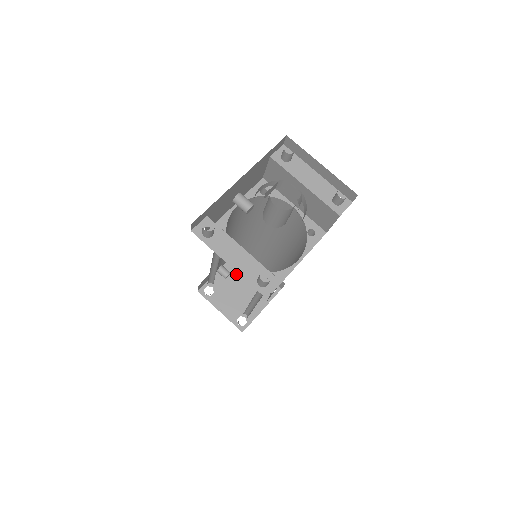
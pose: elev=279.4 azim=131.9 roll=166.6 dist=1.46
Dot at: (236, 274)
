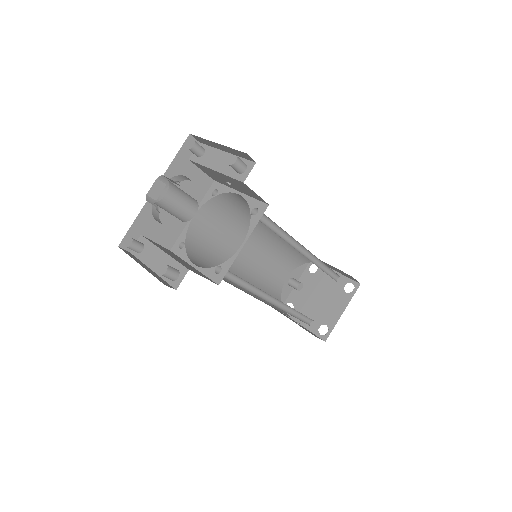
Dot at: (312, 283)
